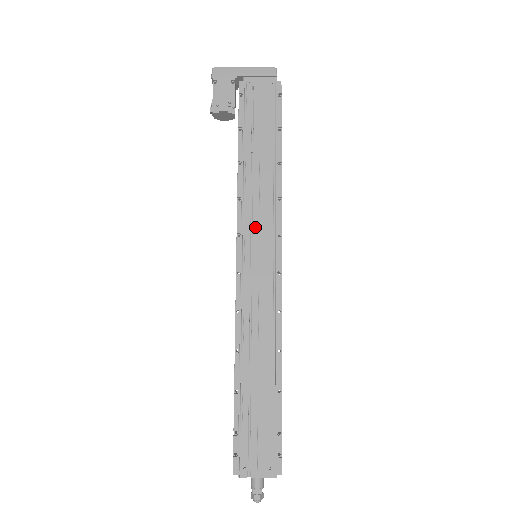
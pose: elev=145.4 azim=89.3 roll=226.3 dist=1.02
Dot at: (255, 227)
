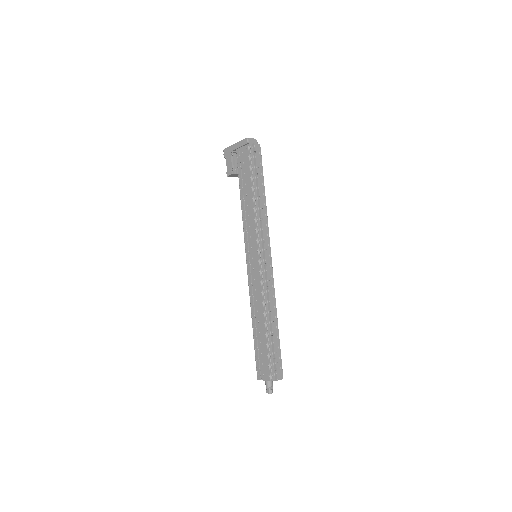
Dot at: (249, 240)
